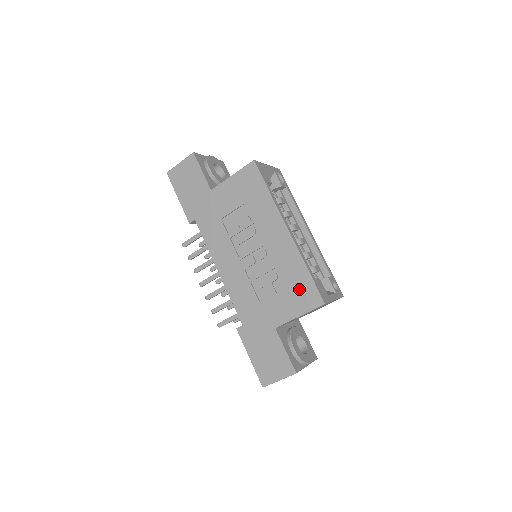
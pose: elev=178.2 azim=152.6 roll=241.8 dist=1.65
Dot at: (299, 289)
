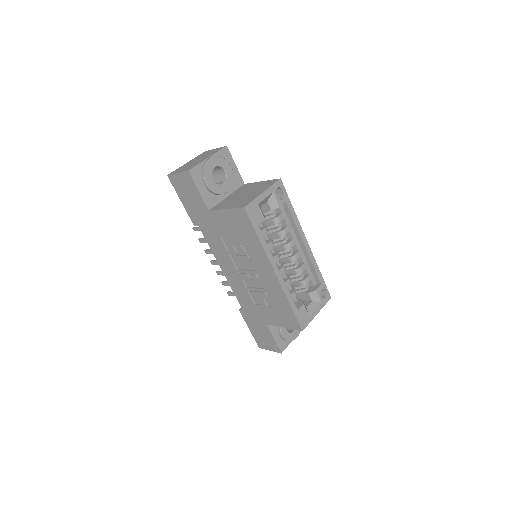
Dot at: (284, 313)
